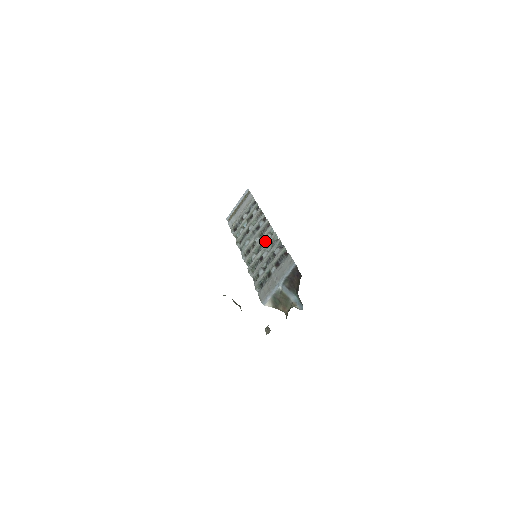
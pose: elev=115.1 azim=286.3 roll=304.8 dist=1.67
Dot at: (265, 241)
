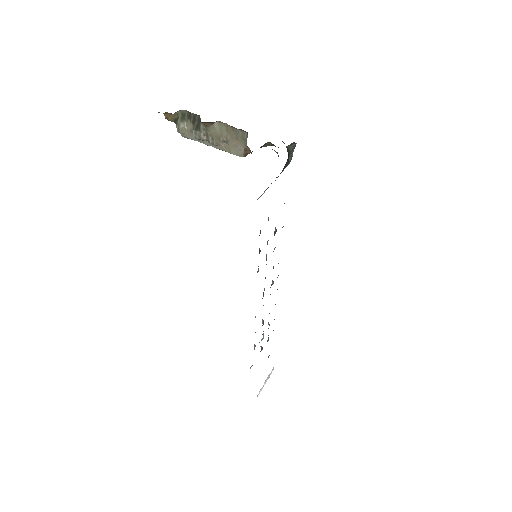
Dot at: occluded
